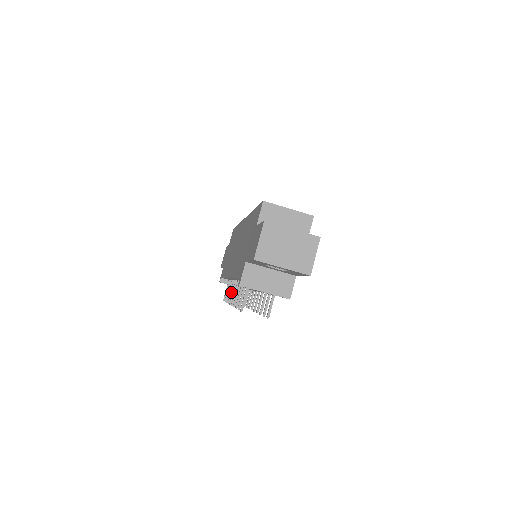
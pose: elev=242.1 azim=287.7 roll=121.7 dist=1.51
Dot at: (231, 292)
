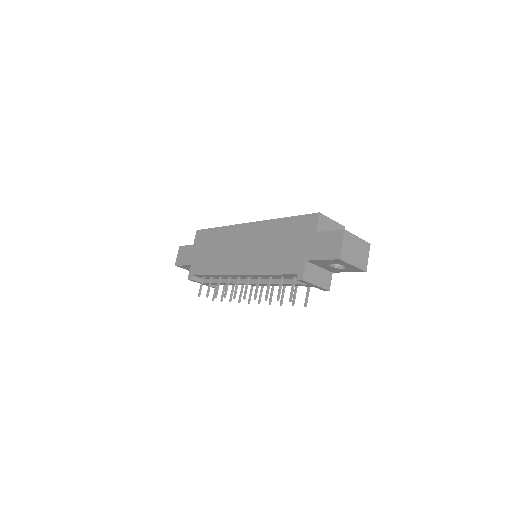
Dot at: (227, 288)
